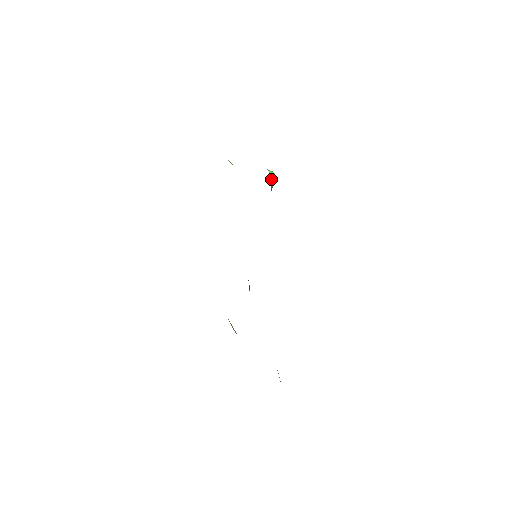
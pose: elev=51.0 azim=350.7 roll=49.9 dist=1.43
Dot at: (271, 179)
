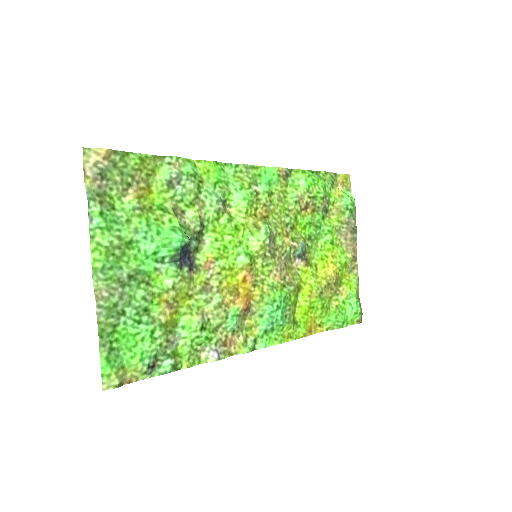
Dot at: (167, 255)
